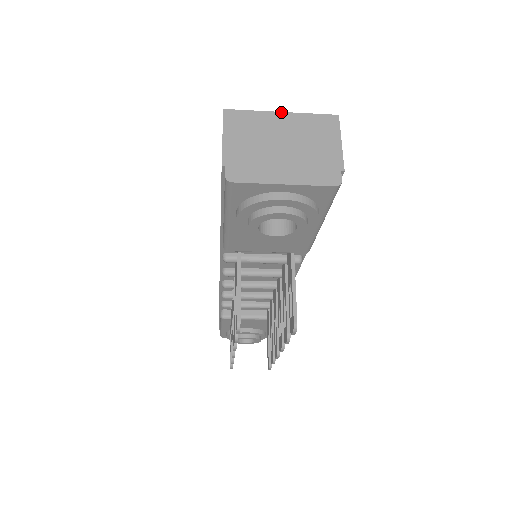
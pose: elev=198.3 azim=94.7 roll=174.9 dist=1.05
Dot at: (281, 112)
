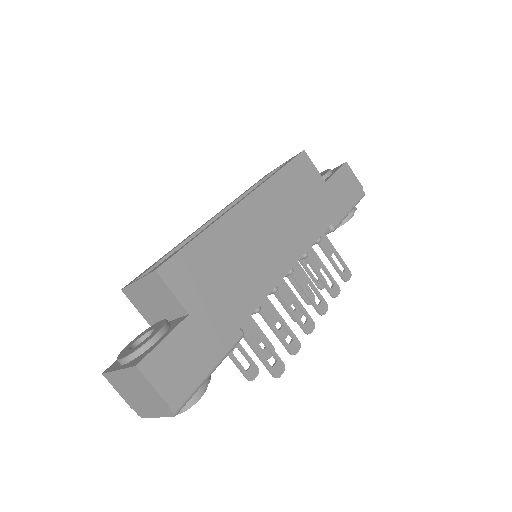
Dot at: (117, 370)
